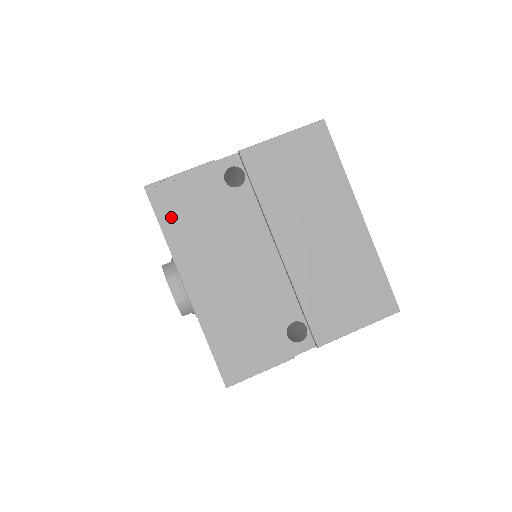
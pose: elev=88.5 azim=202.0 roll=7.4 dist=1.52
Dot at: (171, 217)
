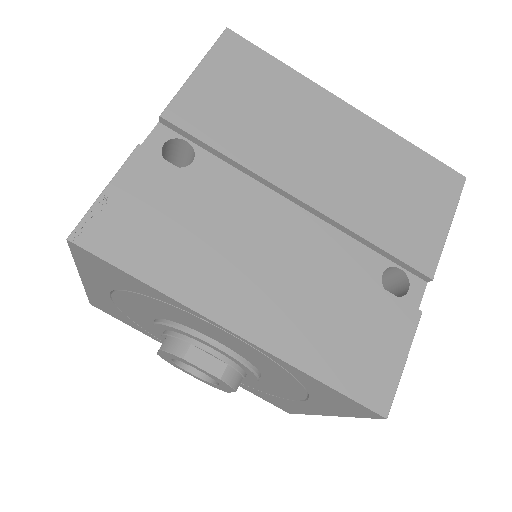
Dot at: (138, 253)
